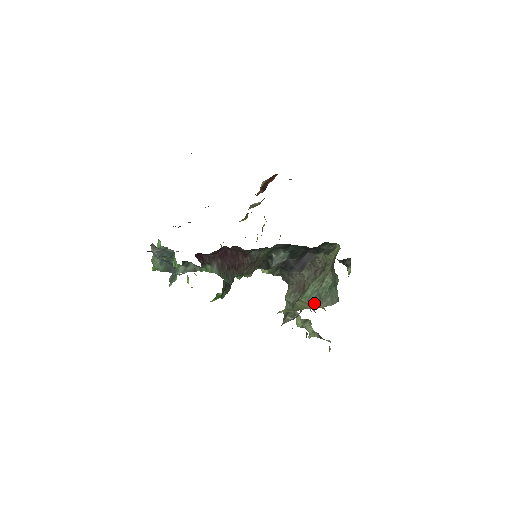
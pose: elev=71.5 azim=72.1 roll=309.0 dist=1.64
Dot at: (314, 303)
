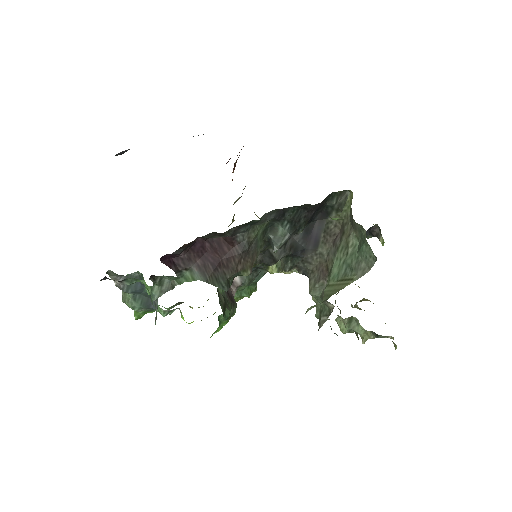
Dot at: (346, 279)
